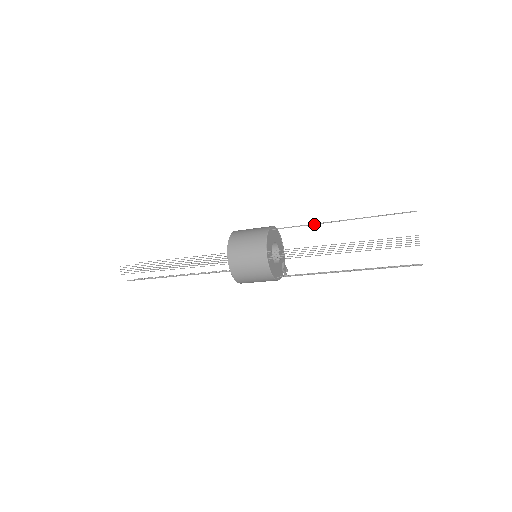
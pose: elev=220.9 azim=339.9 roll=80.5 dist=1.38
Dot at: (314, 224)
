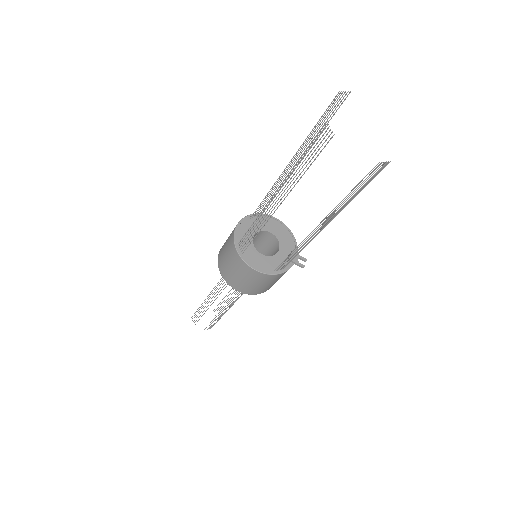
Dot at: (272, 187)
